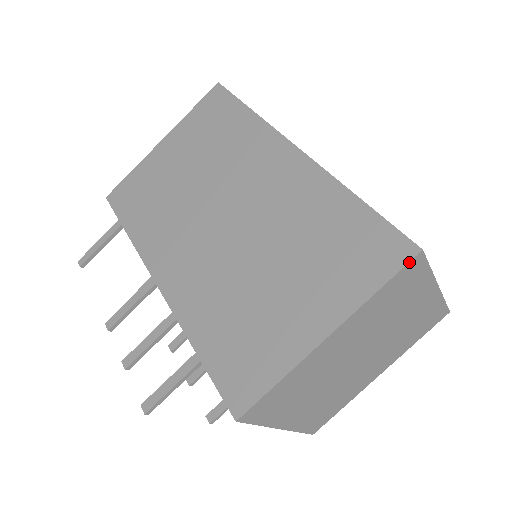
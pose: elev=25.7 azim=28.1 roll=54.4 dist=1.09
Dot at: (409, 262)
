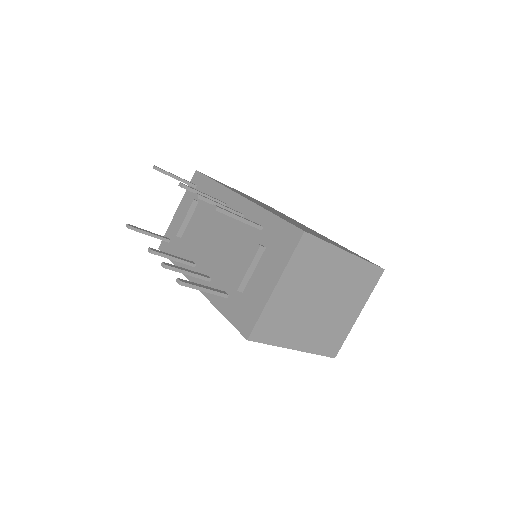
Dot at: (380, 267)
